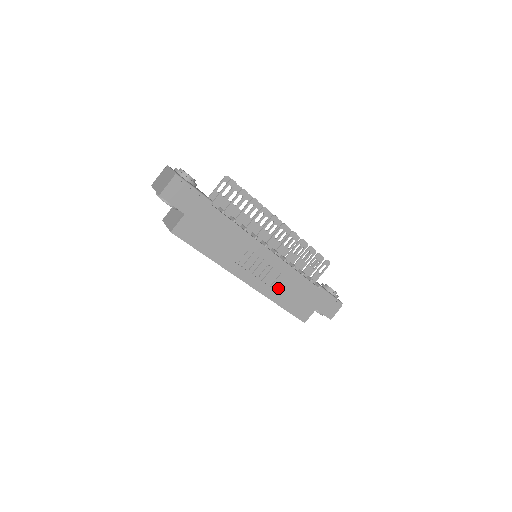
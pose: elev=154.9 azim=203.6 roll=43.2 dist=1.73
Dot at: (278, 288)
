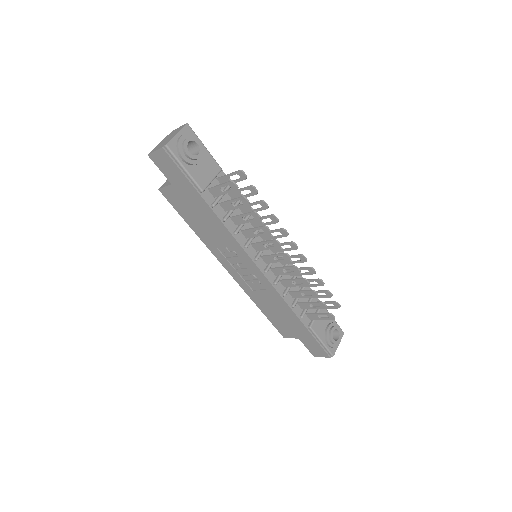
Dot at: (261, 297)
